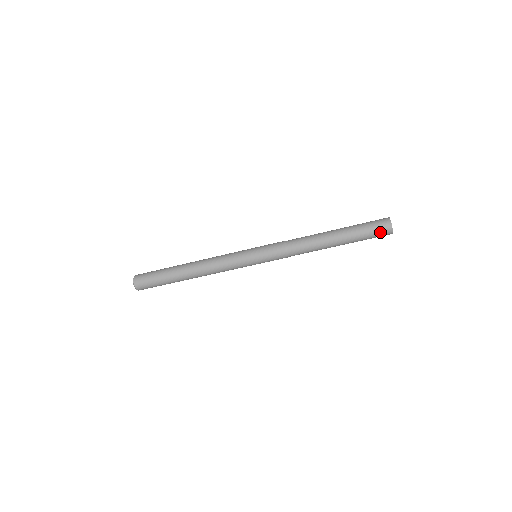
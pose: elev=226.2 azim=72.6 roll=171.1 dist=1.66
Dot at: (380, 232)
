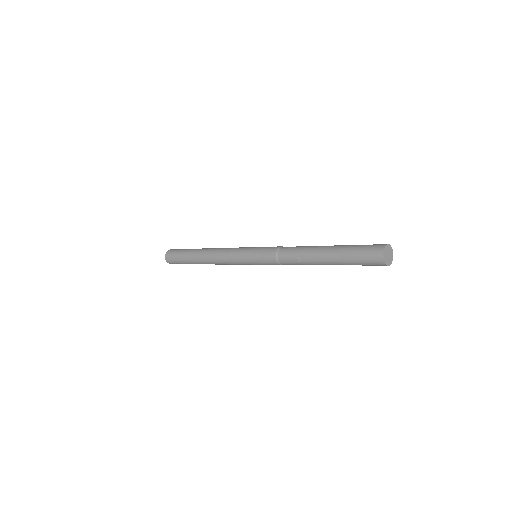
Dot at: (371, 263)
